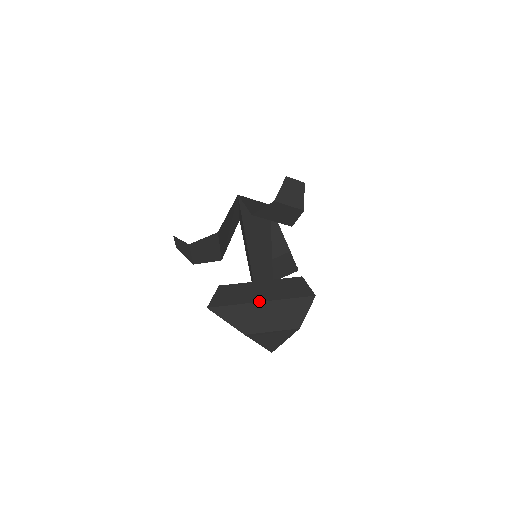
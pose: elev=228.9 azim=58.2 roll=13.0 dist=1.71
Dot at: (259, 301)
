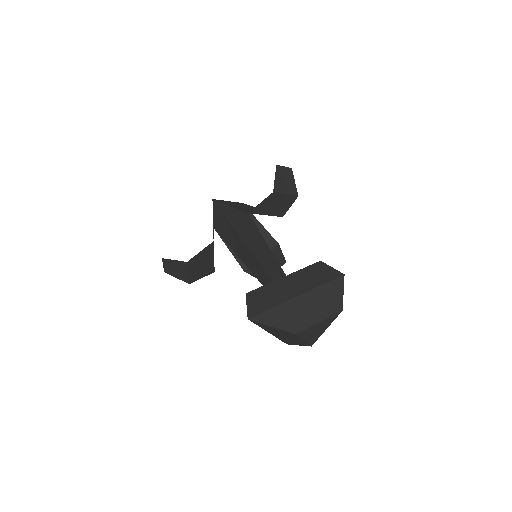
Dot at: (296, 296)
